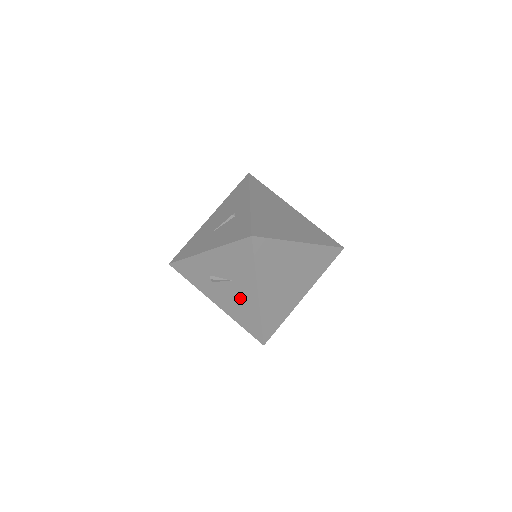
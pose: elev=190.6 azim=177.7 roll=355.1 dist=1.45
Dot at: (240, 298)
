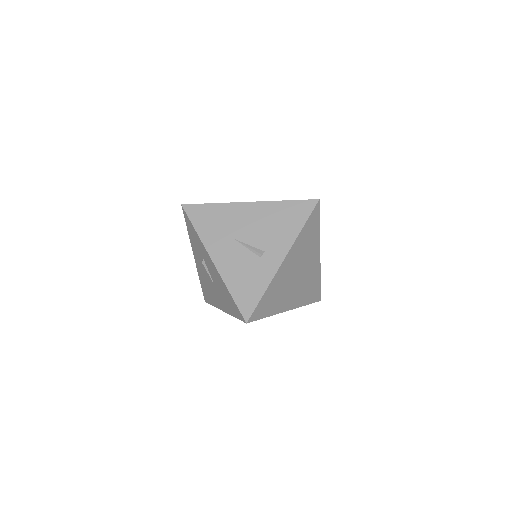
Dot at: (212, 290)
